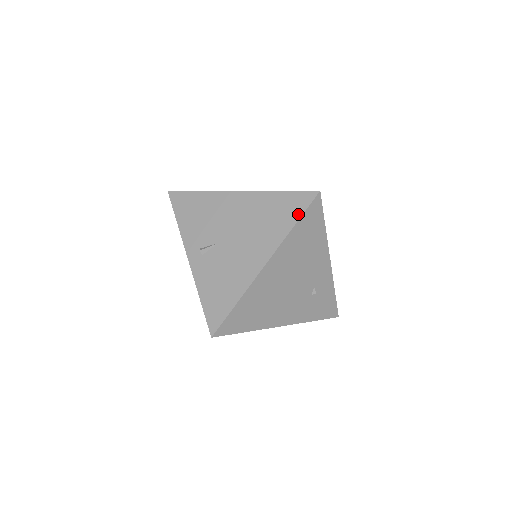
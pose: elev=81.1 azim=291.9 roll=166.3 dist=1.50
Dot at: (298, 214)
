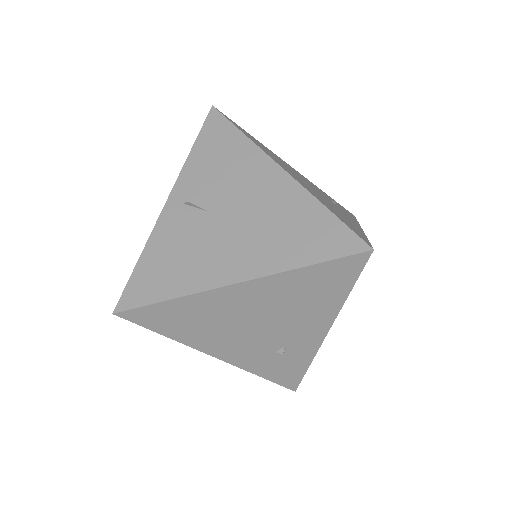
Dot at: (322, 256)
